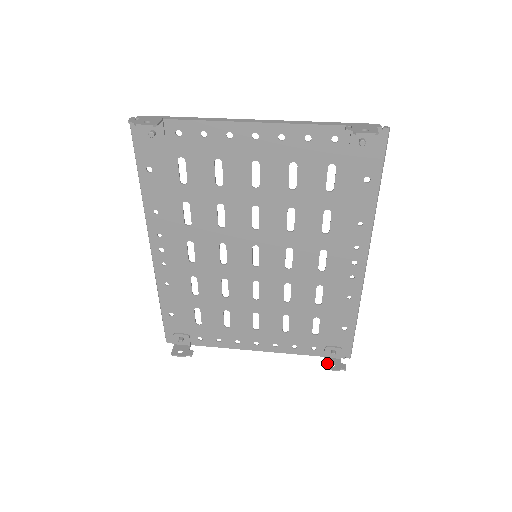
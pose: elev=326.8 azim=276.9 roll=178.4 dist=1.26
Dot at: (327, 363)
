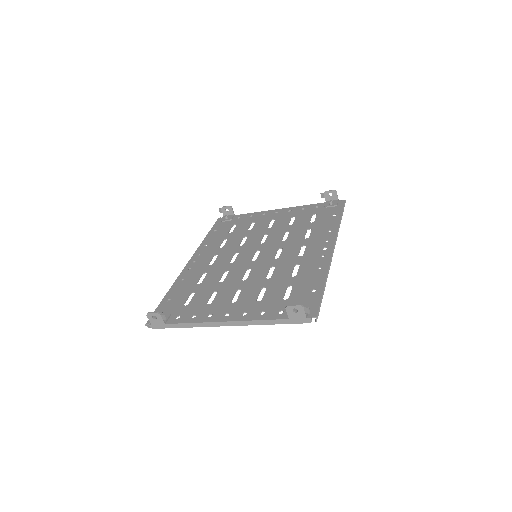
Dot at: (290, 311)
